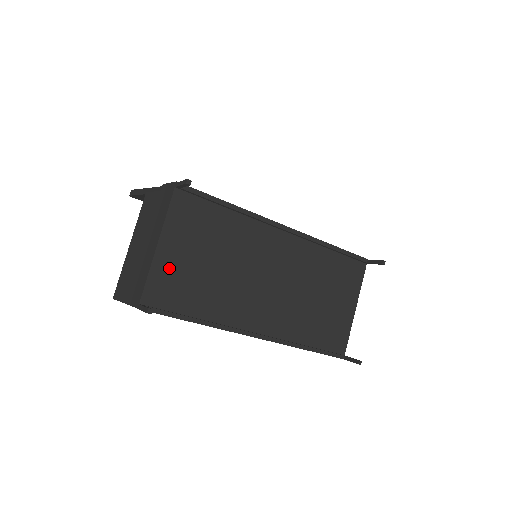
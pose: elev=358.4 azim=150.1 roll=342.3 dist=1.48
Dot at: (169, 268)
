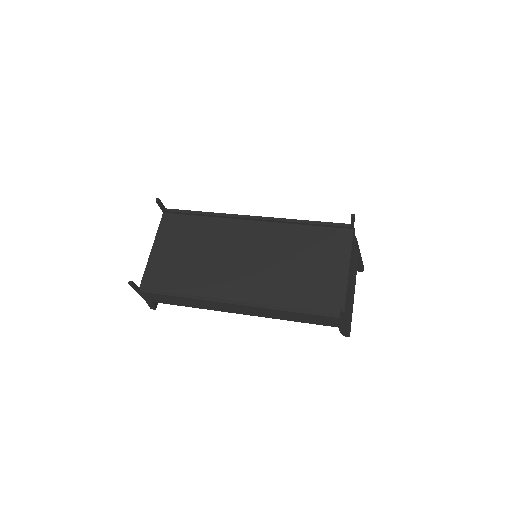
Dot at: (160, 263)
